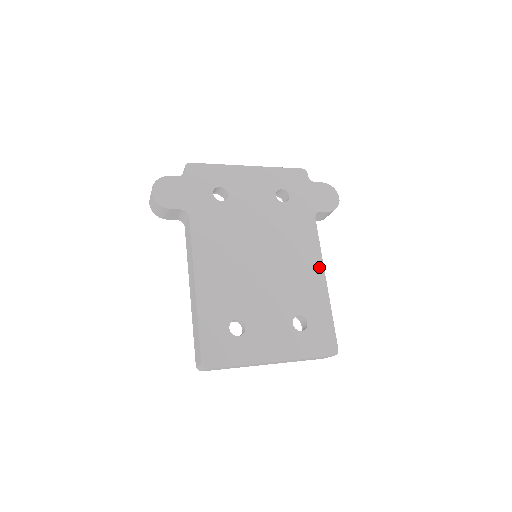
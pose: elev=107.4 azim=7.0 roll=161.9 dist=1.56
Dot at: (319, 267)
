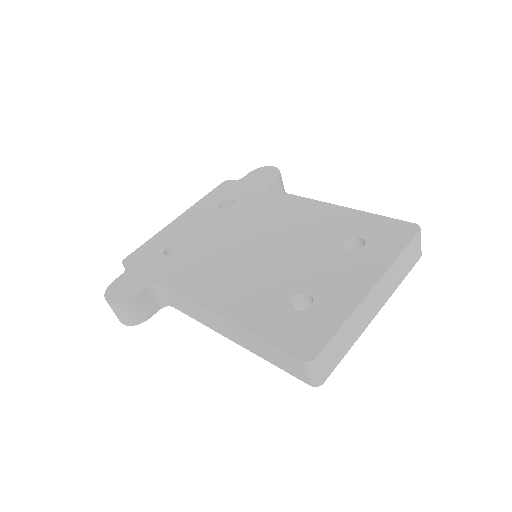
Dot at: (316, 205)
